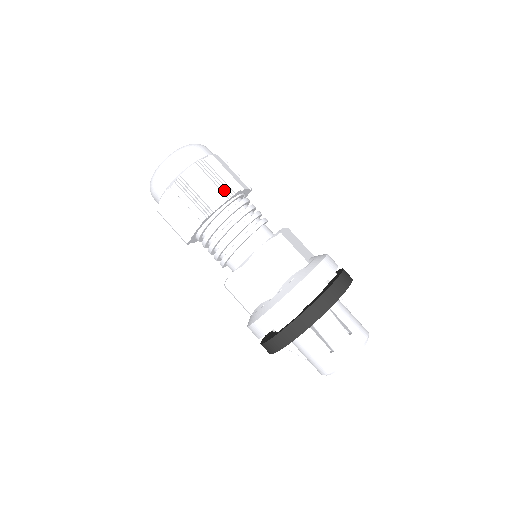
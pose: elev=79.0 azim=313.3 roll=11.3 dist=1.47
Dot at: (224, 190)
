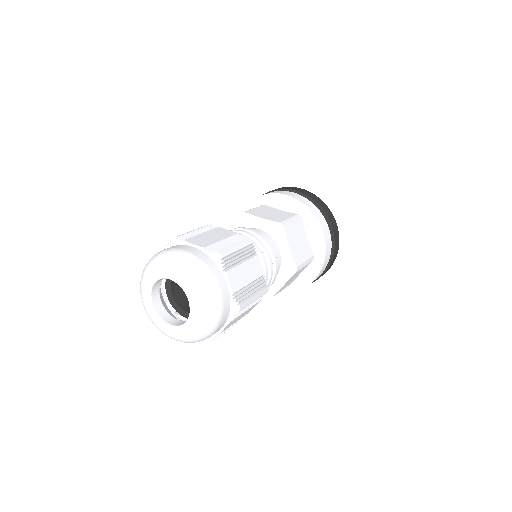
Dot at: (257, 302)
